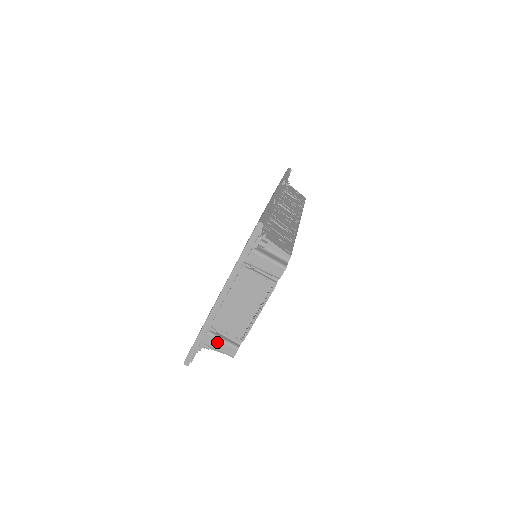
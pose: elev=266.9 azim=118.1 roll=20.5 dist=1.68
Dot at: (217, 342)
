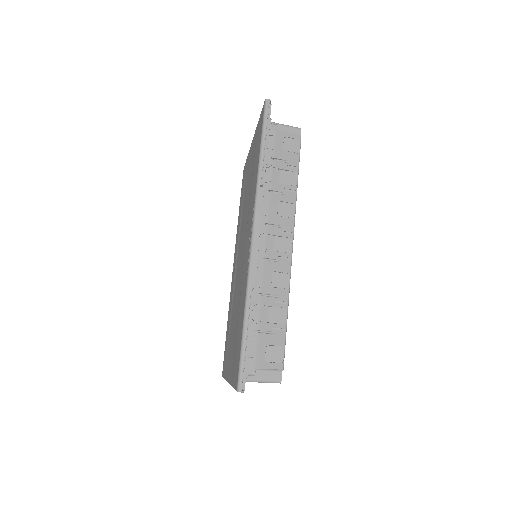
Dot at: occluded
